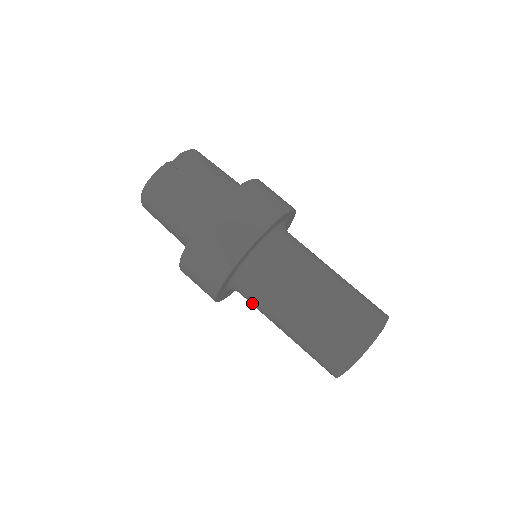
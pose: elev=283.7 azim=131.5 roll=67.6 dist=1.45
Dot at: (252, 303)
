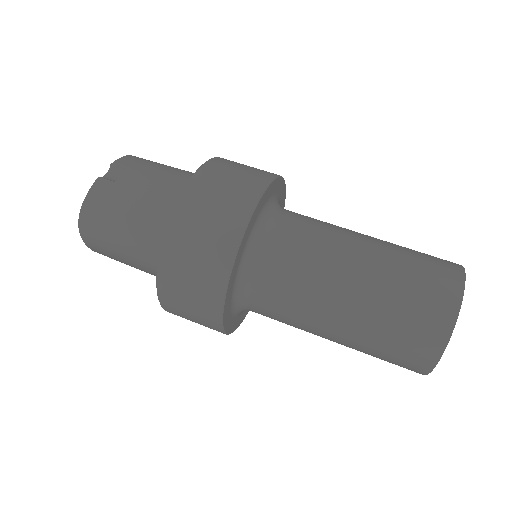
Dot at: (274, 317)
